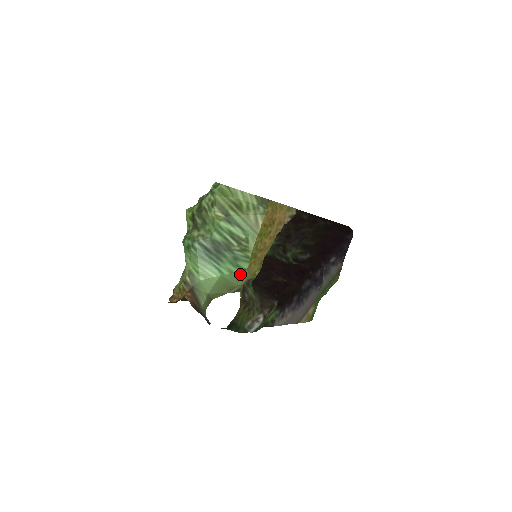
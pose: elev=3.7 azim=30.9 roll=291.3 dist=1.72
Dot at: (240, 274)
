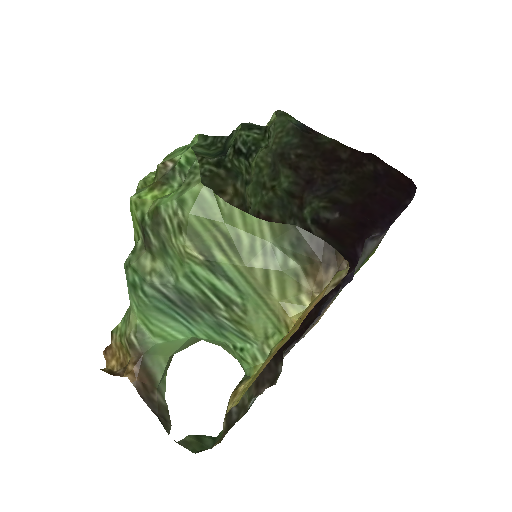
Dot at: (226, 345)
